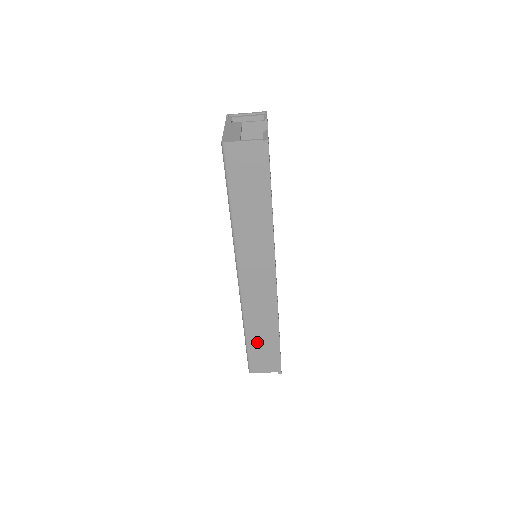
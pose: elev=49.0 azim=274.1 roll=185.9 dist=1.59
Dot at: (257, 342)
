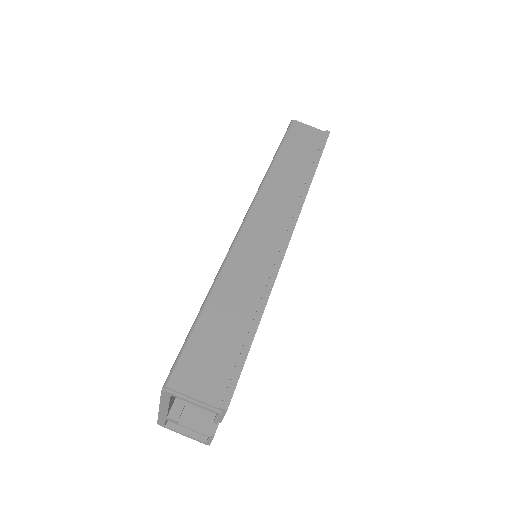
Dot at: (218, 320)
